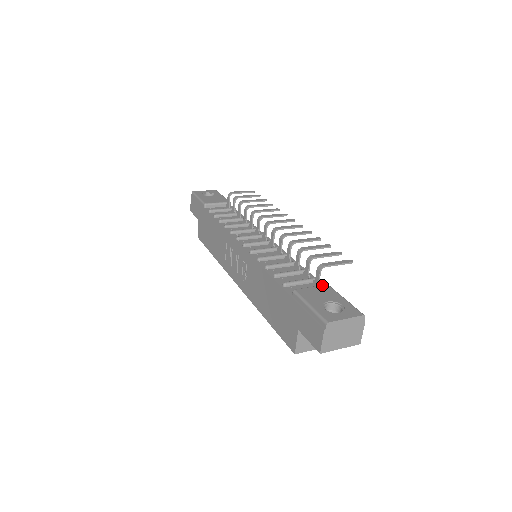
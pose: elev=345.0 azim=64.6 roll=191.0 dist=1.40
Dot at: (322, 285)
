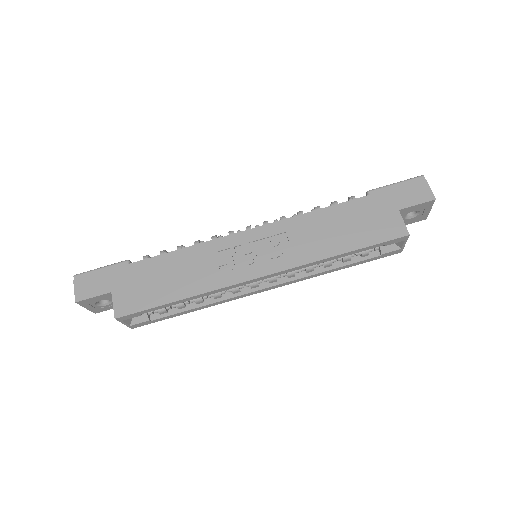
Dot at: occluded
